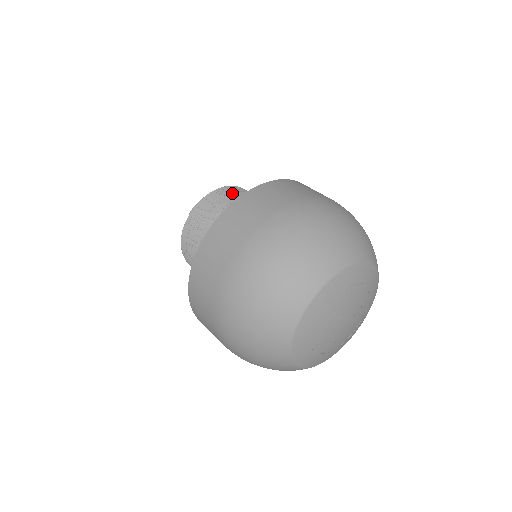
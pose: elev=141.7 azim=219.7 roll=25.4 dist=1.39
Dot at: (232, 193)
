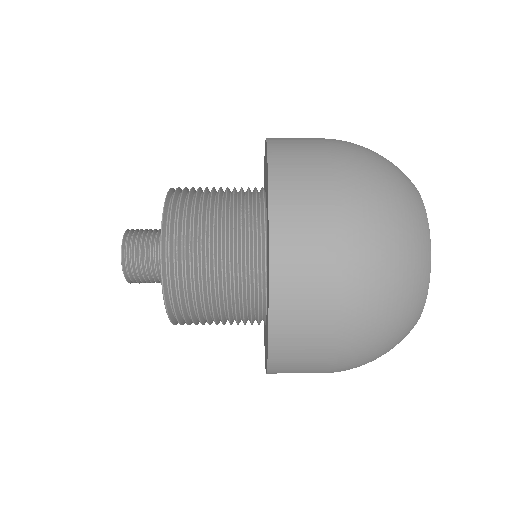
Dot at: (186, 215)
